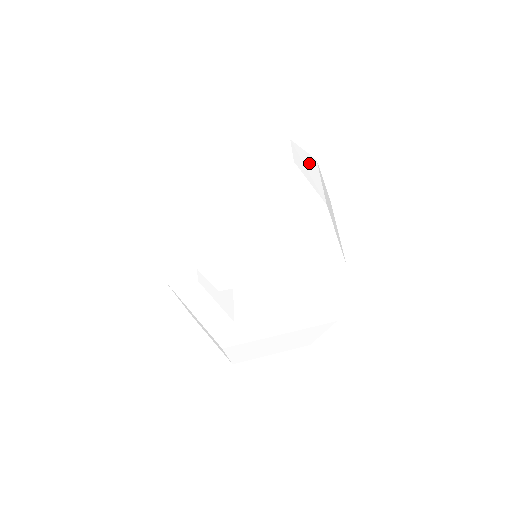
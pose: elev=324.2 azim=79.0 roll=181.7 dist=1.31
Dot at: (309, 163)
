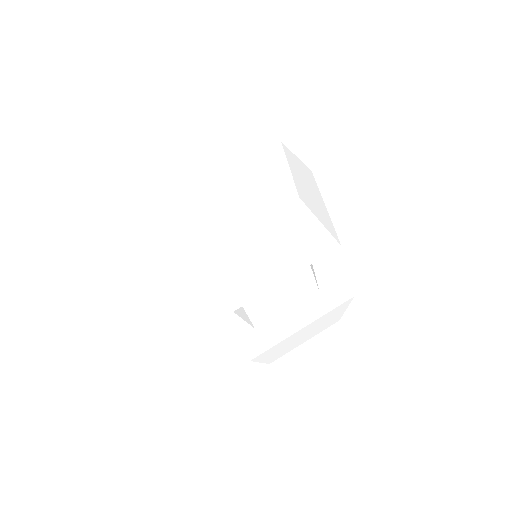
Dot at: (271, 153)
